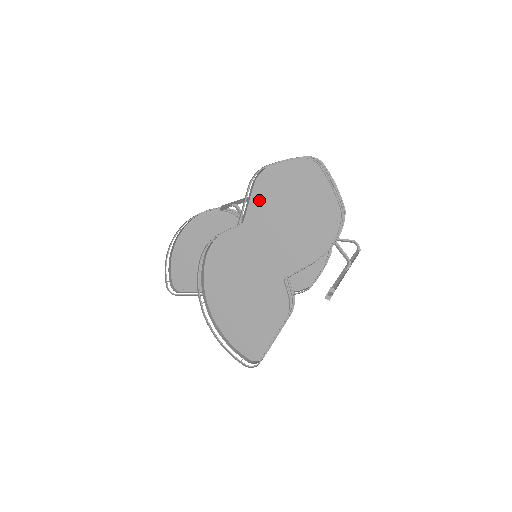
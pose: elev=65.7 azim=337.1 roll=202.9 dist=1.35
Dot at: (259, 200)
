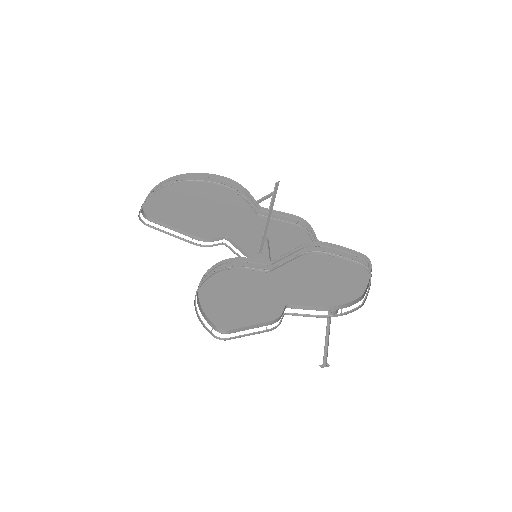
Dot at: occluded
